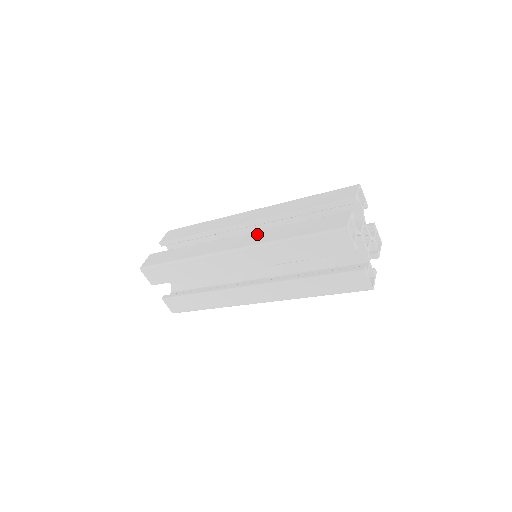
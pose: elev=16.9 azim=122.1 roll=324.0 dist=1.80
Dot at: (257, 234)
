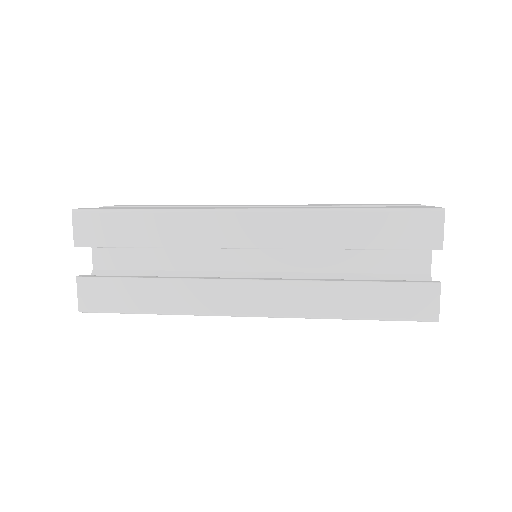
Dot at: (289, 291)
